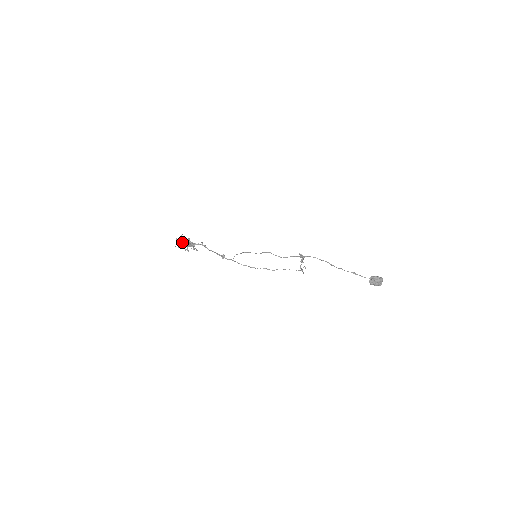
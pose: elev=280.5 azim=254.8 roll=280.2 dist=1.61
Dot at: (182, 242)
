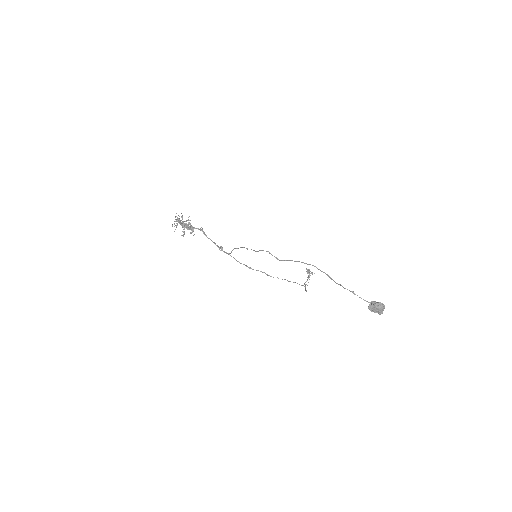
Dot at: (180, 222)
